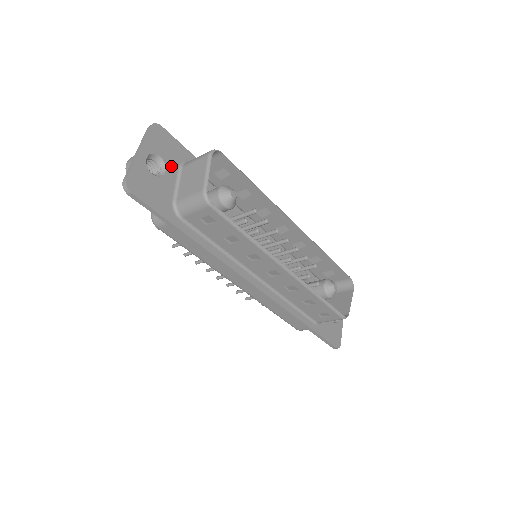
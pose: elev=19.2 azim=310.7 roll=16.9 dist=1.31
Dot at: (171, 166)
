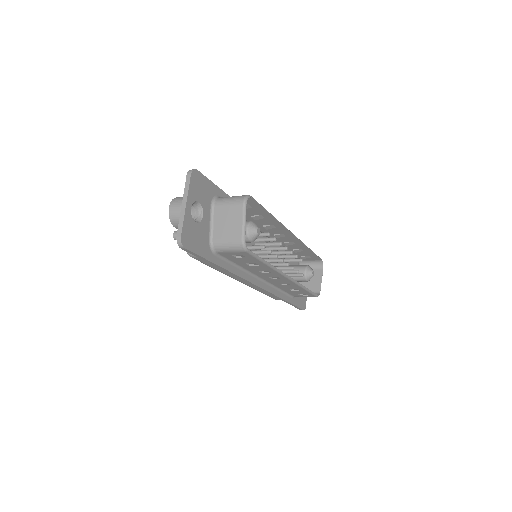
Dot at: (206, 207)
